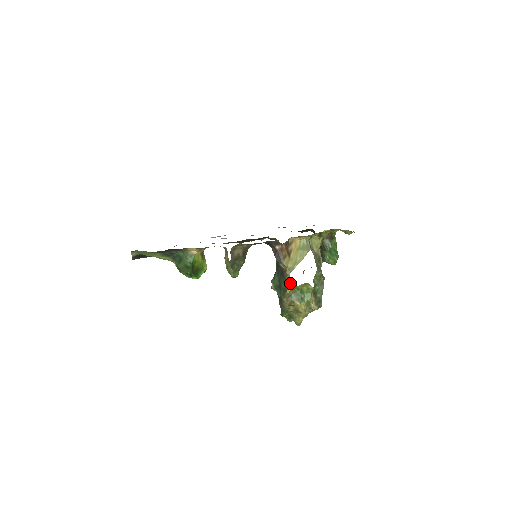
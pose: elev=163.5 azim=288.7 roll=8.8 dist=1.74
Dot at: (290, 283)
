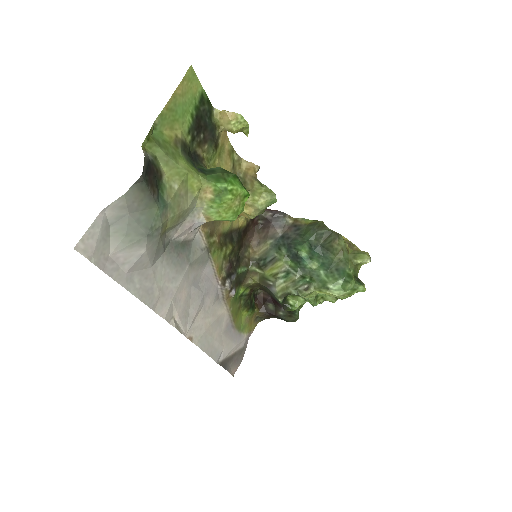
Dot at: (313, 220)
